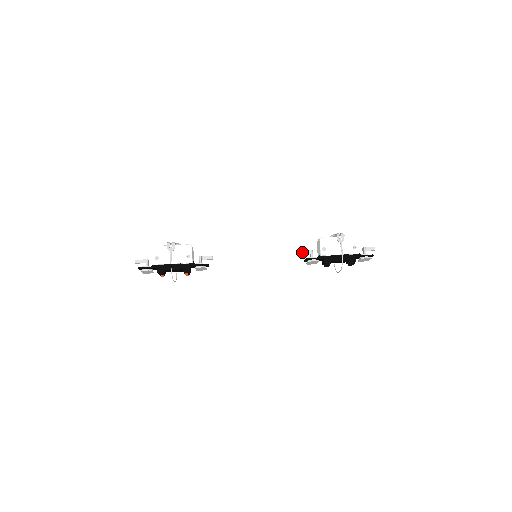
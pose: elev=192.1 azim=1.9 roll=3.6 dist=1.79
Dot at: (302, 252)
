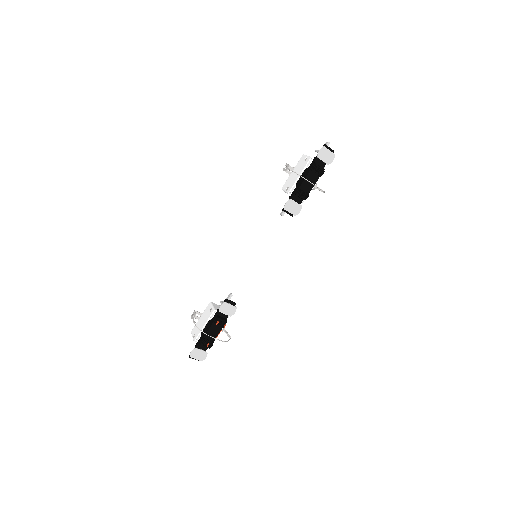
Dot at: (281, 213)
